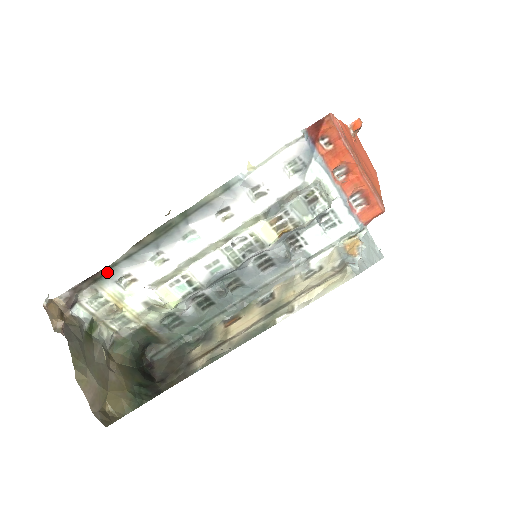
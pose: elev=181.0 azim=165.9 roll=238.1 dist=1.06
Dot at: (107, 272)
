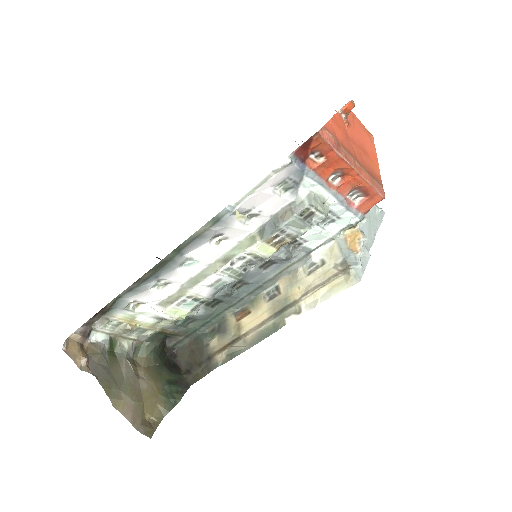
Dot at: (113, 304)
